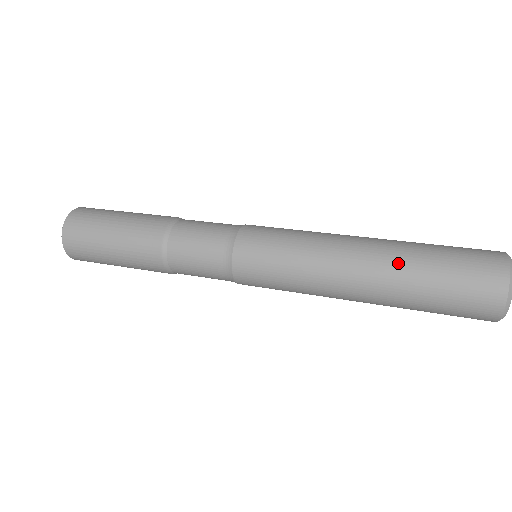
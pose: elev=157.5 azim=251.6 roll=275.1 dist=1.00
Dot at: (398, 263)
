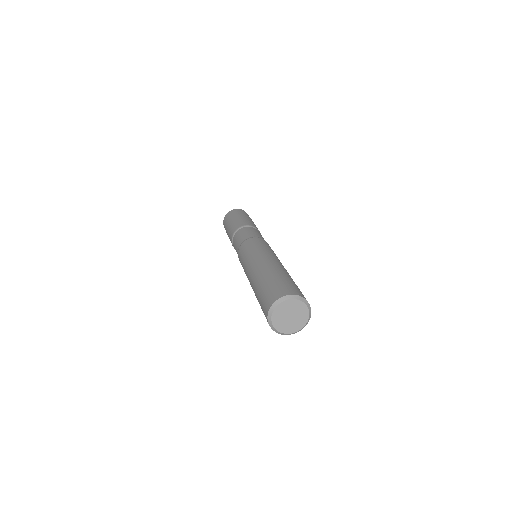
Dot at: (274, 269)
